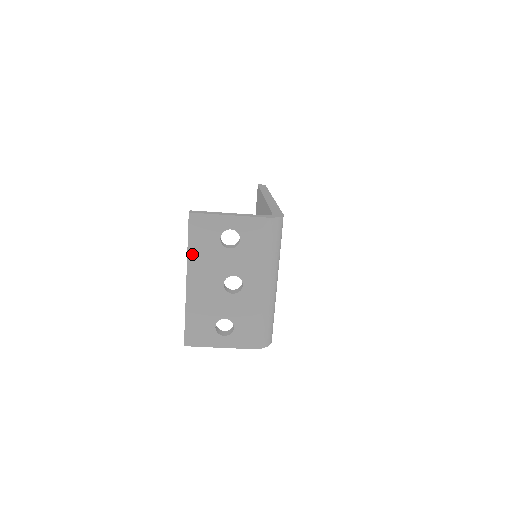
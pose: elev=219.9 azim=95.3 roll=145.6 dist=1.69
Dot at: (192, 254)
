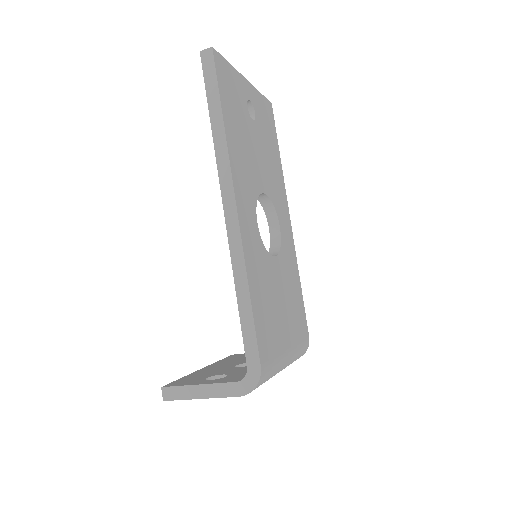
Dot at: occluded
